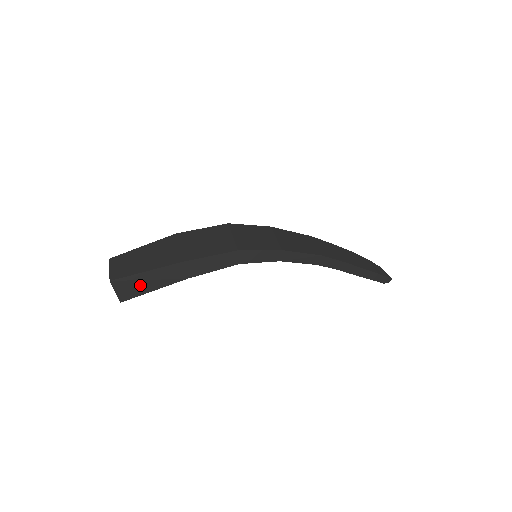
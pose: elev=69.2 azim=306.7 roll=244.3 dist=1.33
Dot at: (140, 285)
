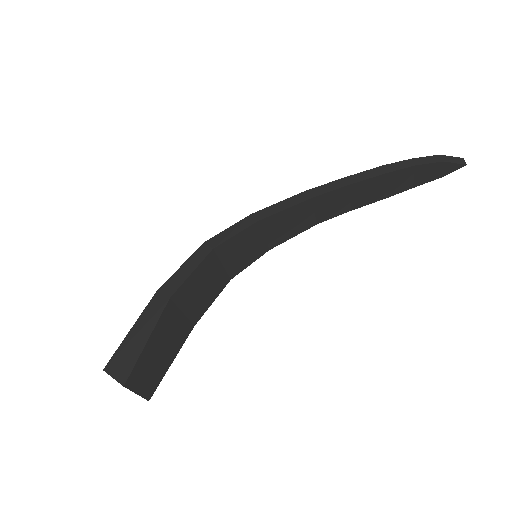
Dot at: (132, 348)
